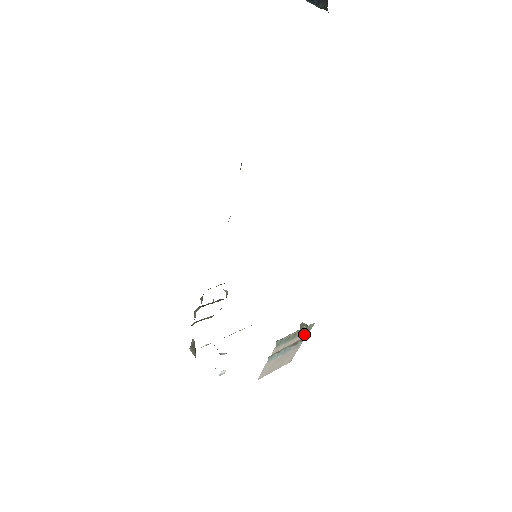
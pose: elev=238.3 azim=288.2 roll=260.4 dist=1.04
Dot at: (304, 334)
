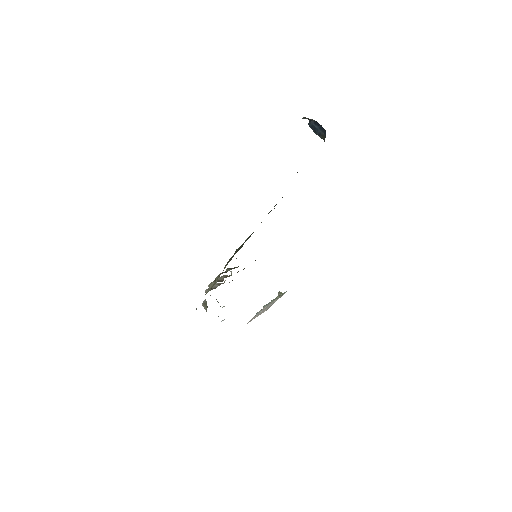
Dot at: (279, 297)
